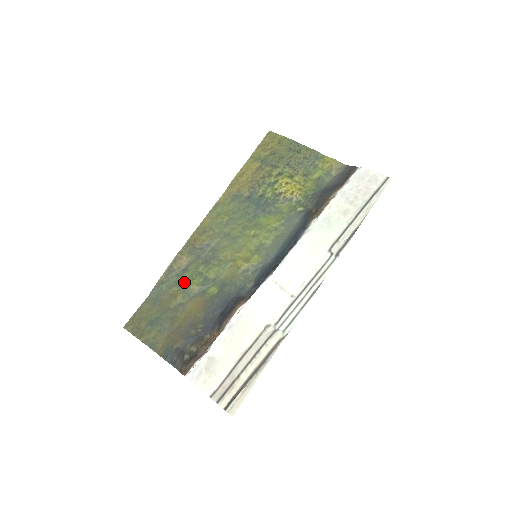
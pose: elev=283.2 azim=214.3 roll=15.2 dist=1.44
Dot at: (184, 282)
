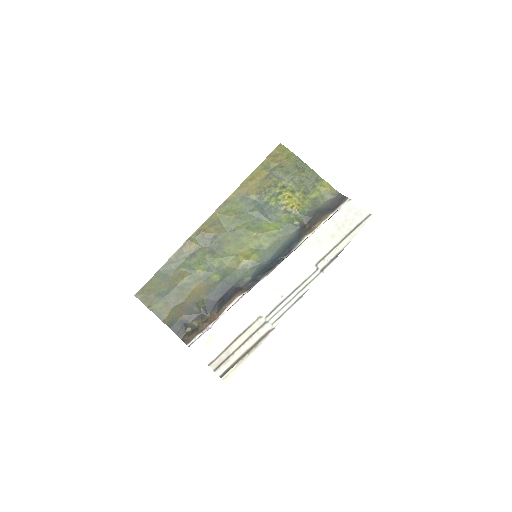
Dot at: (192, 265)
